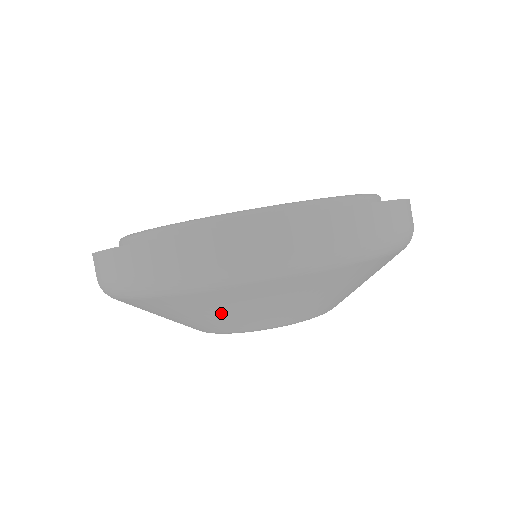
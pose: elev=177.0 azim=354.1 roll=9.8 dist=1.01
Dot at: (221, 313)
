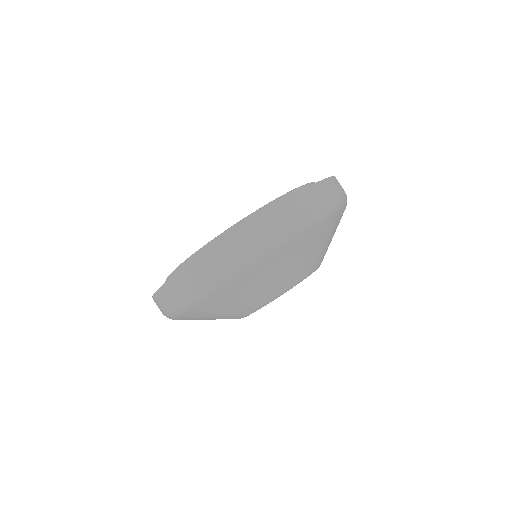
Dot at: (207, 319)
